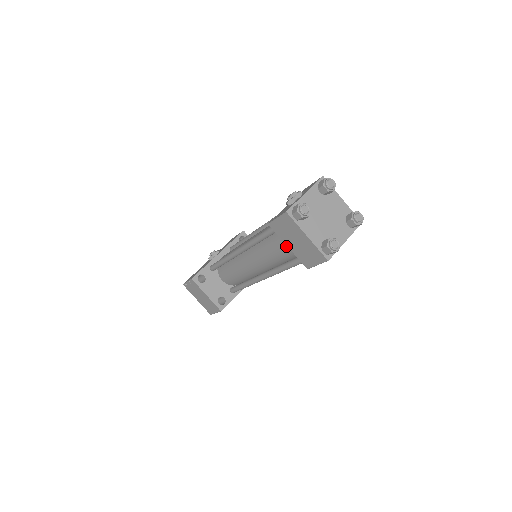
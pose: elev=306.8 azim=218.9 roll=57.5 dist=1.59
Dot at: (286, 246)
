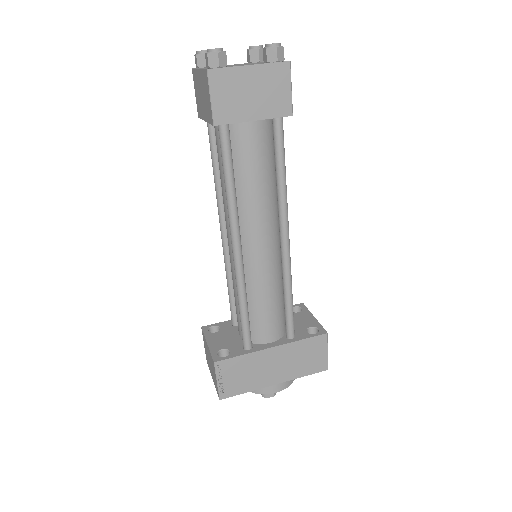
Dot at: (216, 137)
